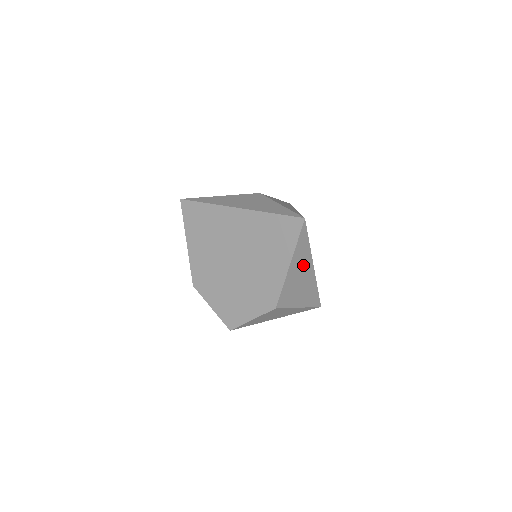
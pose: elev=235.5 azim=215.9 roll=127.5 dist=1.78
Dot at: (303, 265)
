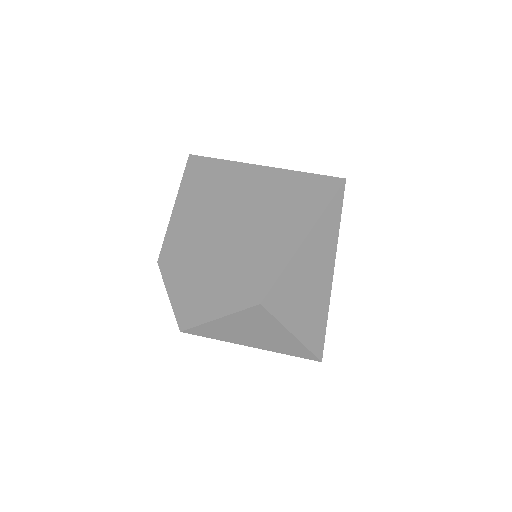
Dot at: (320, 260)
